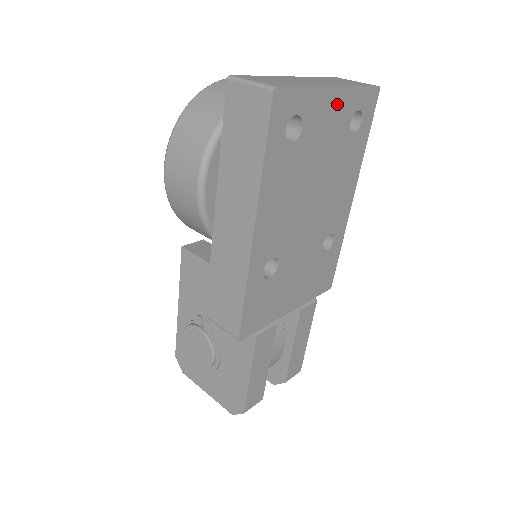
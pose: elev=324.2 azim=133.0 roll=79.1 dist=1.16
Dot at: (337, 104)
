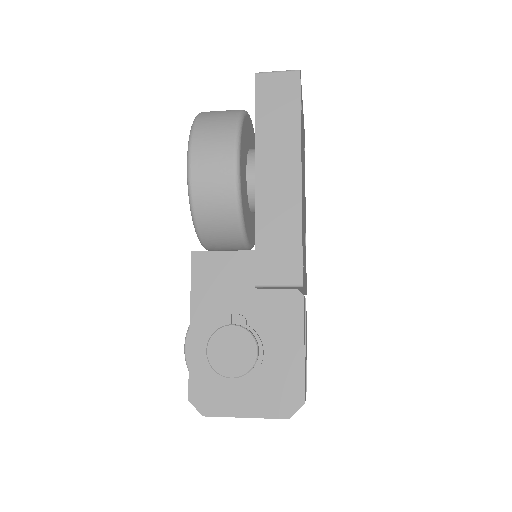
Dot at: occluded
